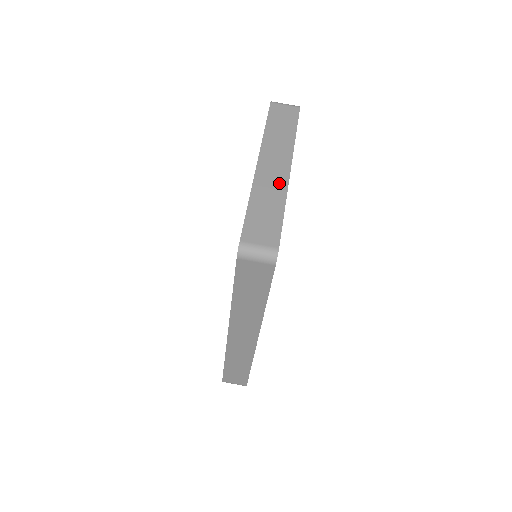
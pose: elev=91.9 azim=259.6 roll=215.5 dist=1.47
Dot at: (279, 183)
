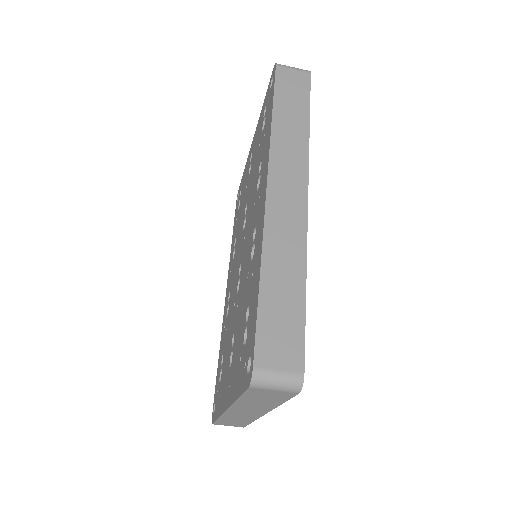
Dot at: (249, 417)
